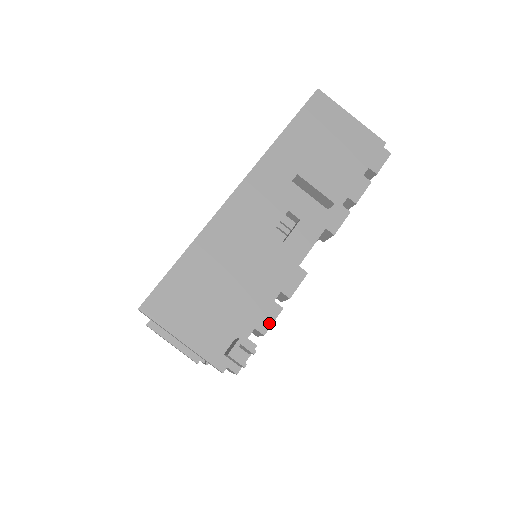
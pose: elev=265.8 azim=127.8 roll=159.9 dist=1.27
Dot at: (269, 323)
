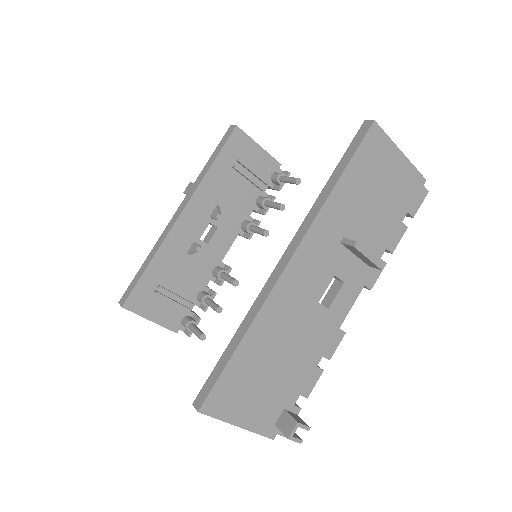
Dot at: (312, 387)
